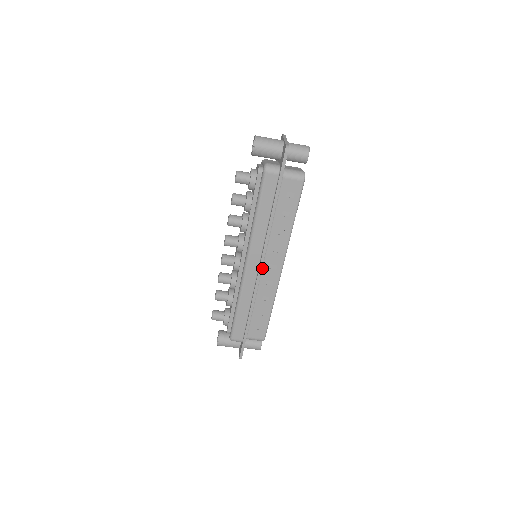
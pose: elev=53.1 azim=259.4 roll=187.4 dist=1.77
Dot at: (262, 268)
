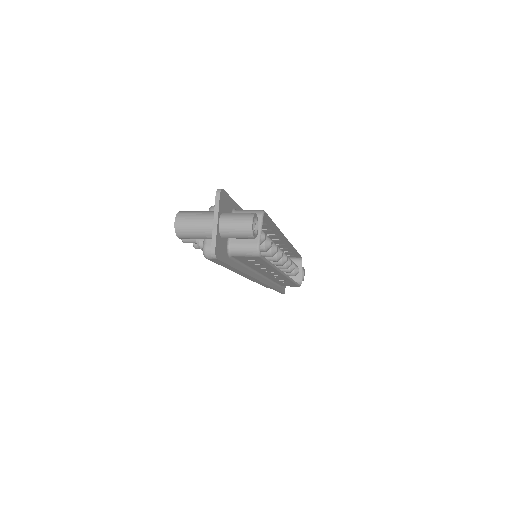
Dot at: (263, 275)
